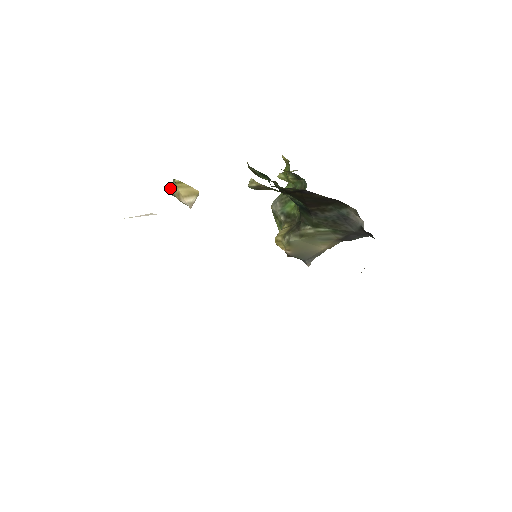
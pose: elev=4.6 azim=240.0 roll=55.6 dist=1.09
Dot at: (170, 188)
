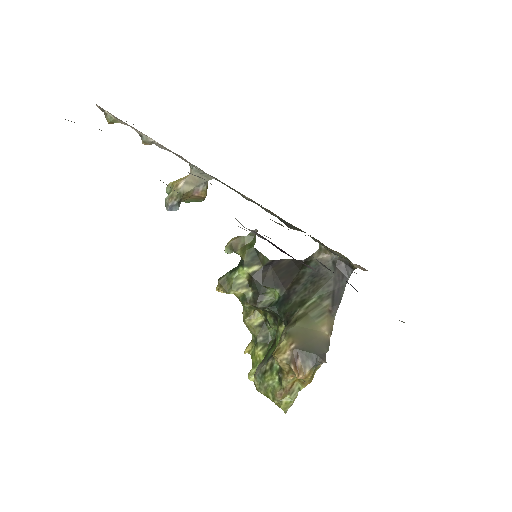
Dot at: (166, 198)
